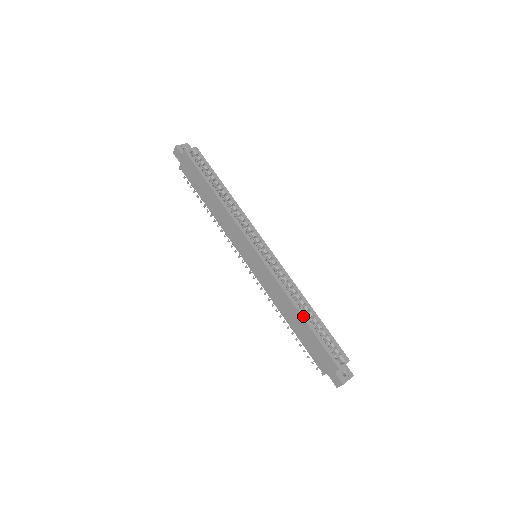
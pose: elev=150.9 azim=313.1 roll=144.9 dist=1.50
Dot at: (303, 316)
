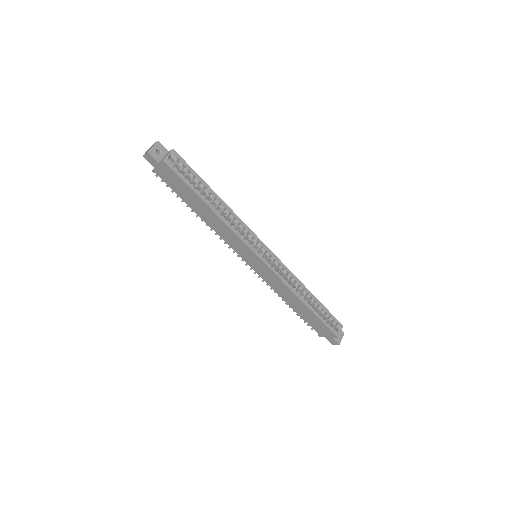
Dot at: (308, 306)
